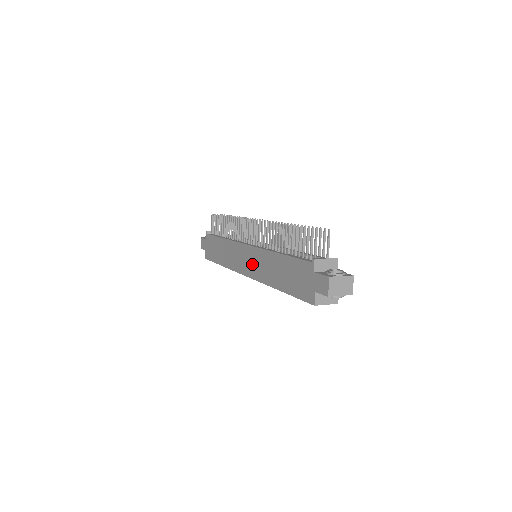
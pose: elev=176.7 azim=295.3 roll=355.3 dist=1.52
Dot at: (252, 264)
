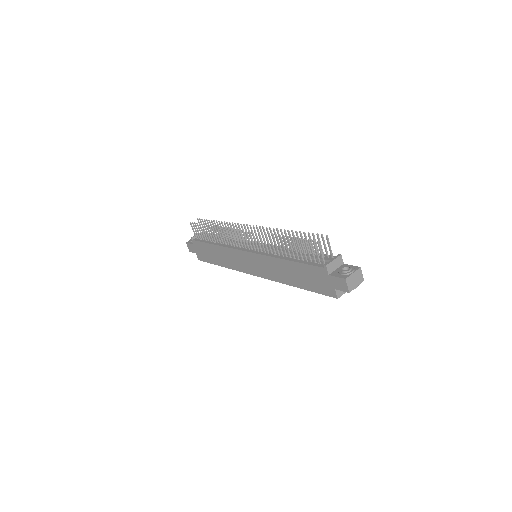
Dot at: (258, 267)
